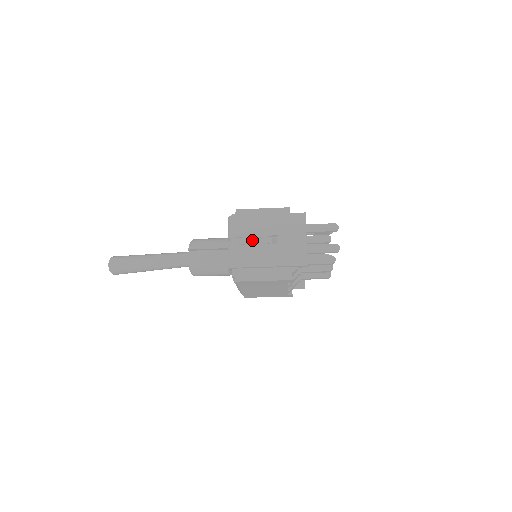
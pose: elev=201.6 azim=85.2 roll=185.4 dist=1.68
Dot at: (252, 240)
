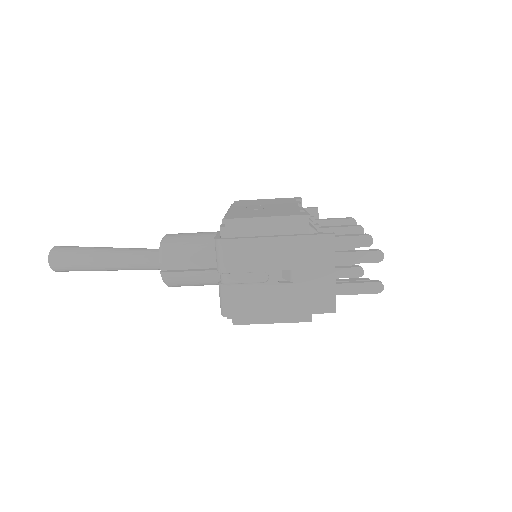
Dot at: (254, 276)
